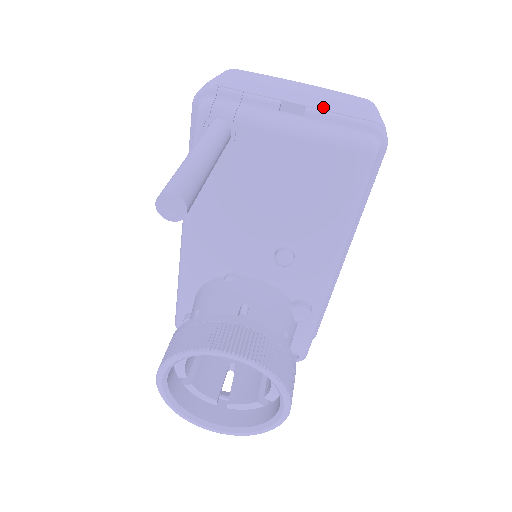
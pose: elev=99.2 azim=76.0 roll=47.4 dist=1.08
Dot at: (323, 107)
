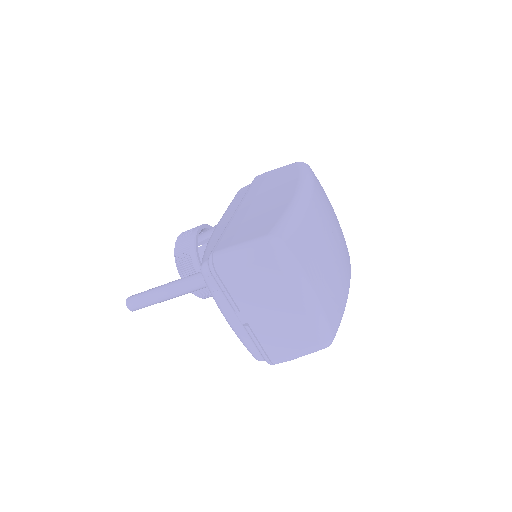
Dot at: (259, 333)
